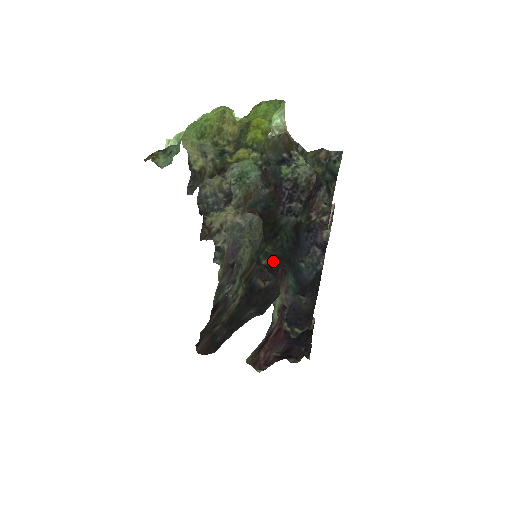
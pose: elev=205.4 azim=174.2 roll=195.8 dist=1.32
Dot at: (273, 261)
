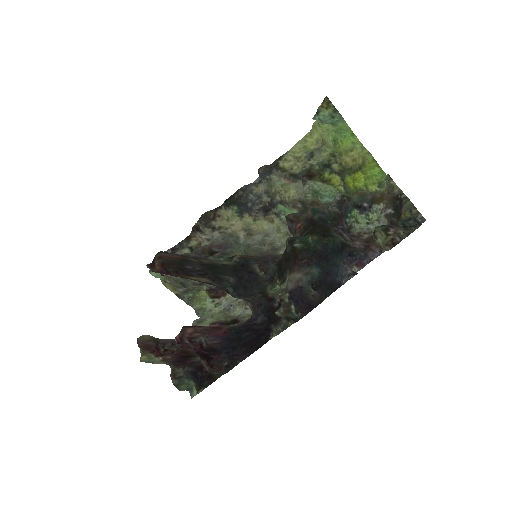
Dot at: (306, 250)
